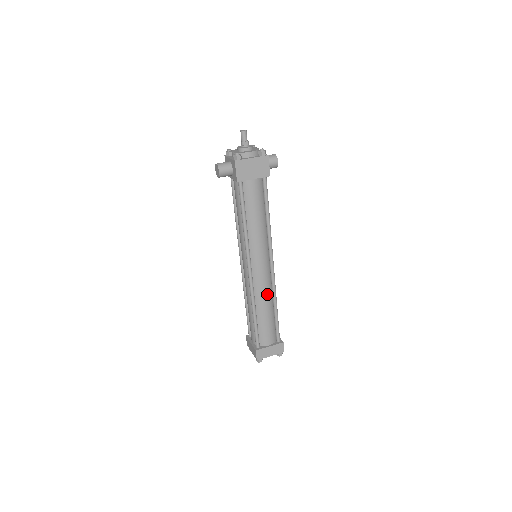
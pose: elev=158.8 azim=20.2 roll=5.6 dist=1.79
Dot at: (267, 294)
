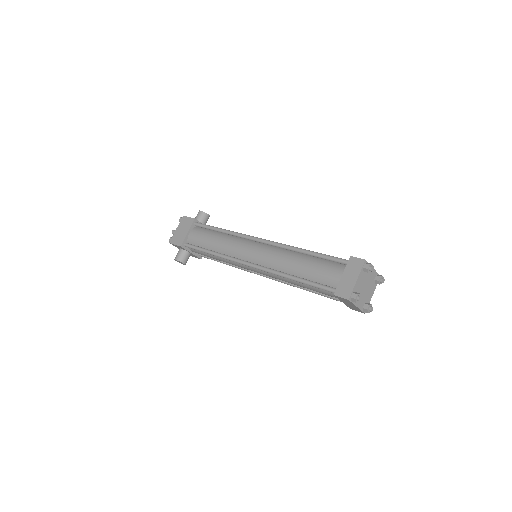
Dot at: (282, 256)
